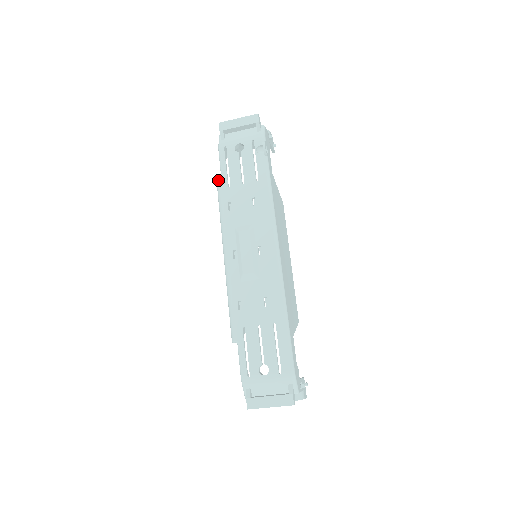
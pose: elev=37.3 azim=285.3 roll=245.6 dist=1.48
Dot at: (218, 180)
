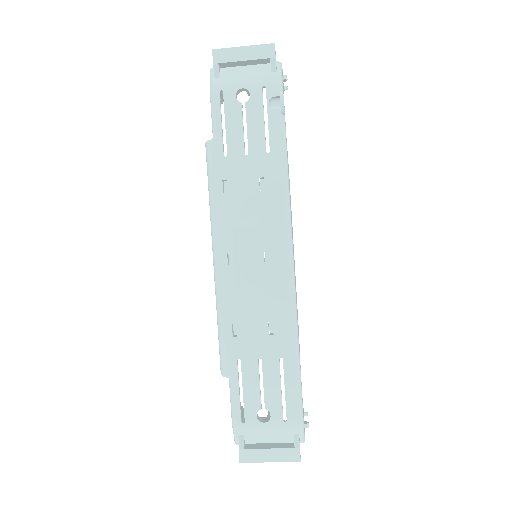
Dot at: (208, 143)
